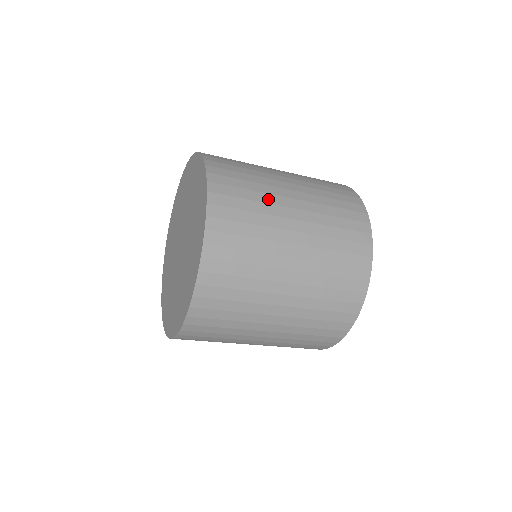
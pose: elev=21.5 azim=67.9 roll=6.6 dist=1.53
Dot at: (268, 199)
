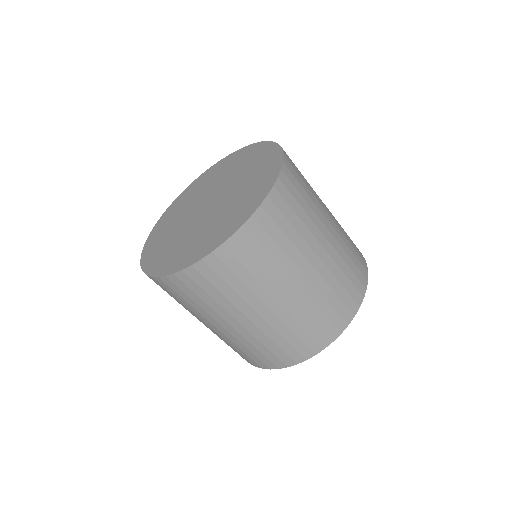
Dot at: occluded
